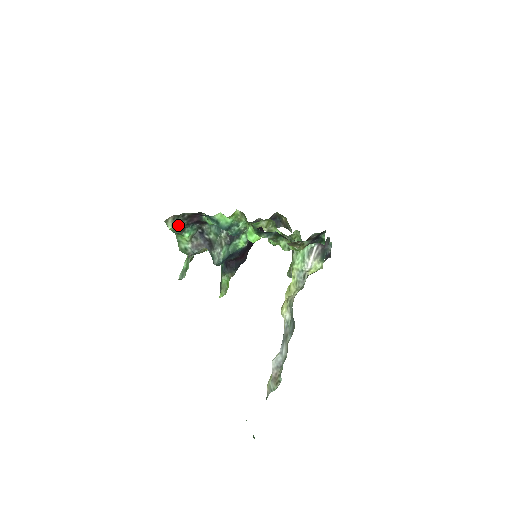
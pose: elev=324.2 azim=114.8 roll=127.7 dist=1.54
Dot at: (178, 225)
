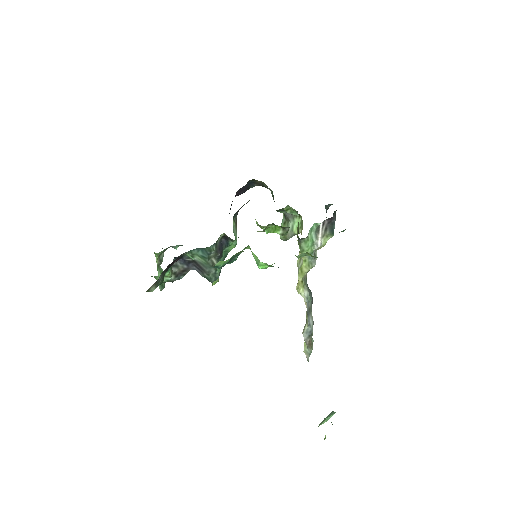
Dot at: (160, 281)
